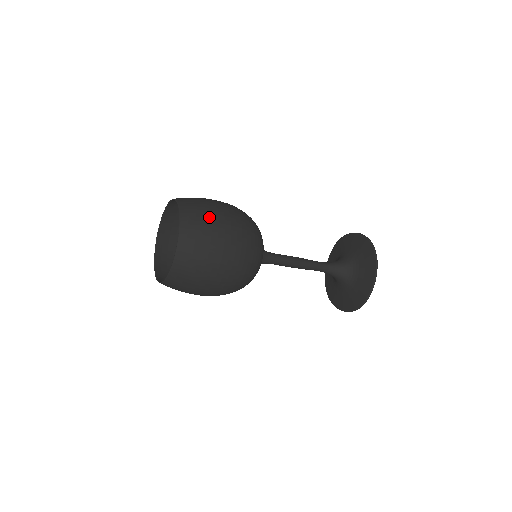
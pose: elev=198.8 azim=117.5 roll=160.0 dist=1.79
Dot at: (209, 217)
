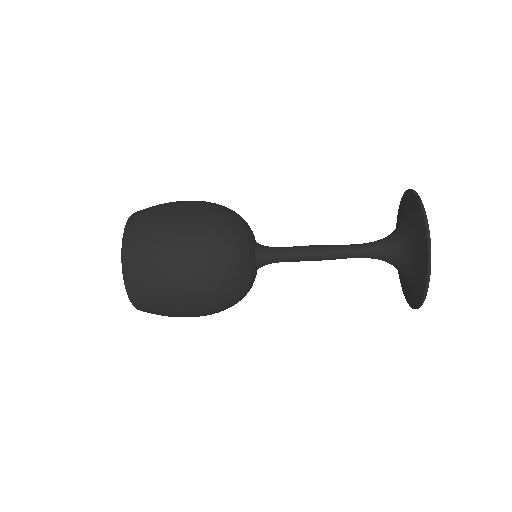
Dot at: occluded
